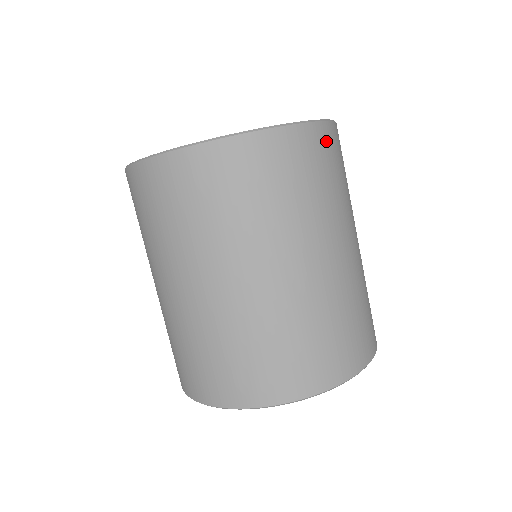
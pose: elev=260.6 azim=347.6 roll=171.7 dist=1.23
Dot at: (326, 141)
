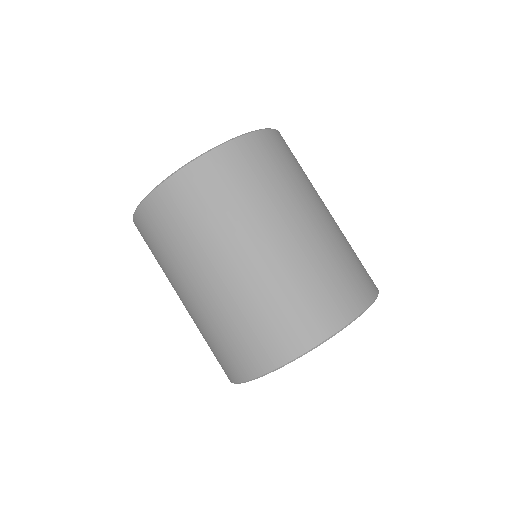
Dot at: (274, 142)
